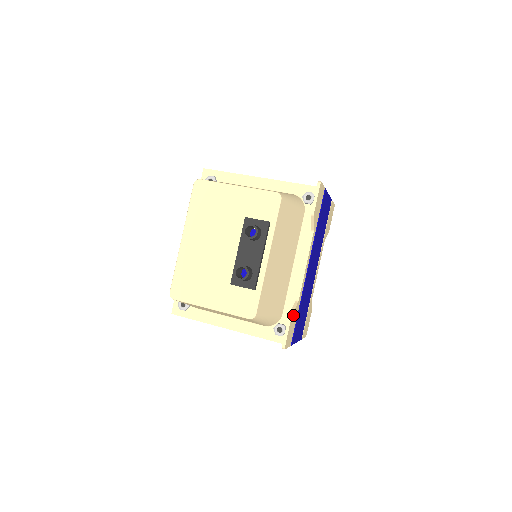
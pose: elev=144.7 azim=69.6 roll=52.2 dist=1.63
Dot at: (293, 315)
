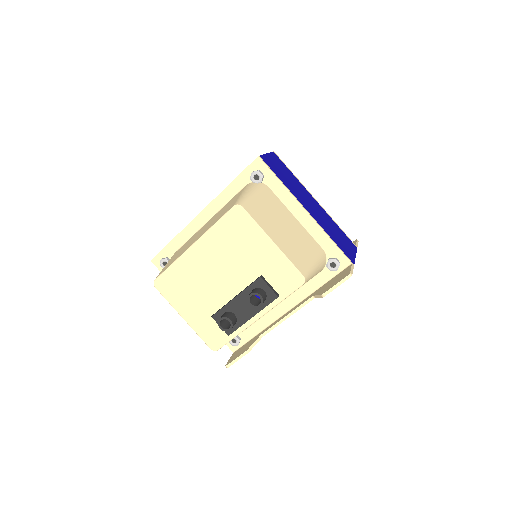
Dot at: (251, 348)
